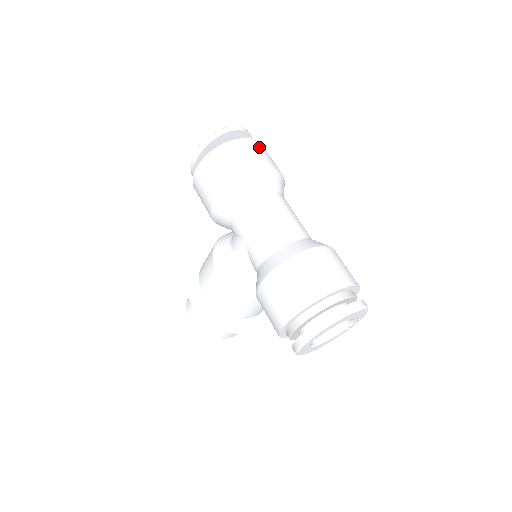
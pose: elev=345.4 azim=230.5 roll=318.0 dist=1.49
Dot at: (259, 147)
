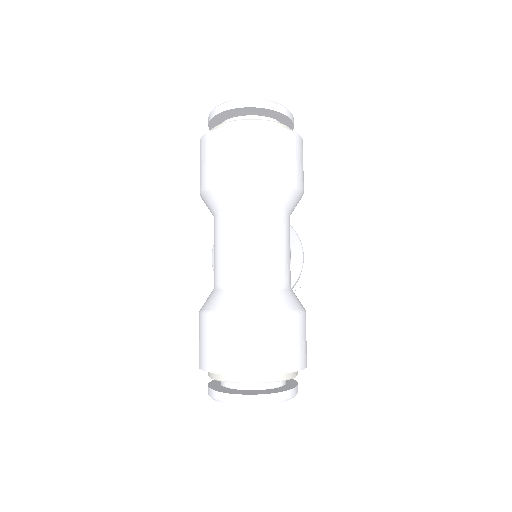
Dot at: (260, 139)
